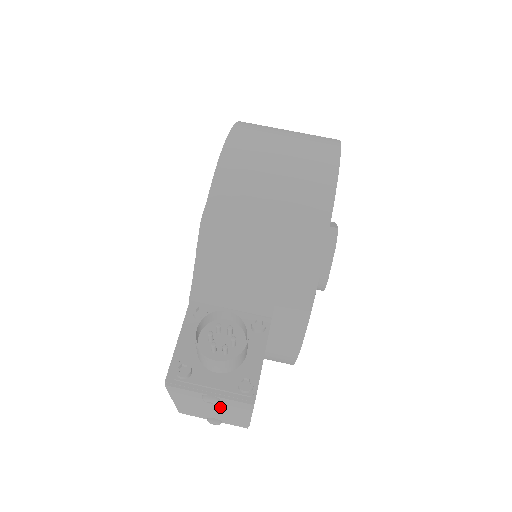
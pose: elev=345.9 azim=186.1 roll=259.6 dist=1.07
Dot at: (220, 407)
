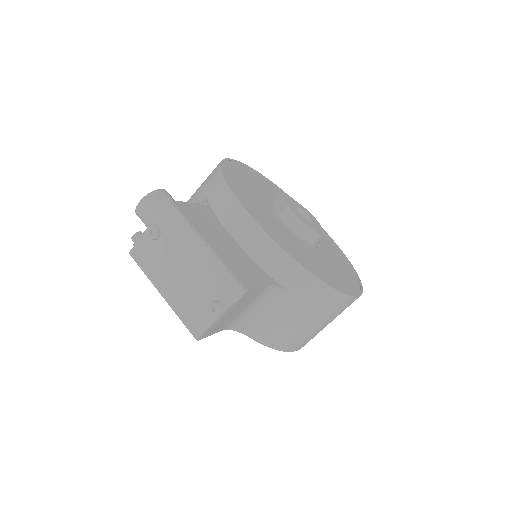
Dot at: (178, 251)
